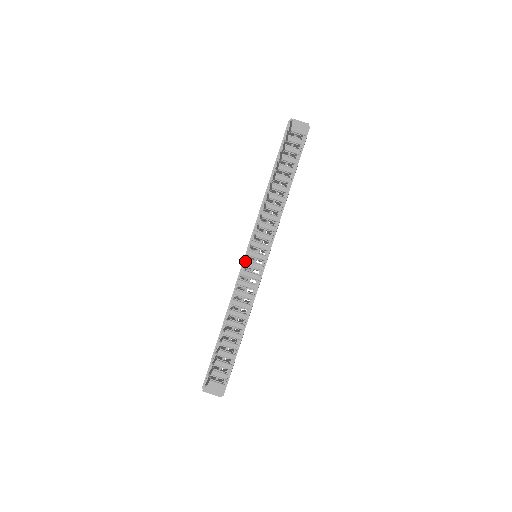
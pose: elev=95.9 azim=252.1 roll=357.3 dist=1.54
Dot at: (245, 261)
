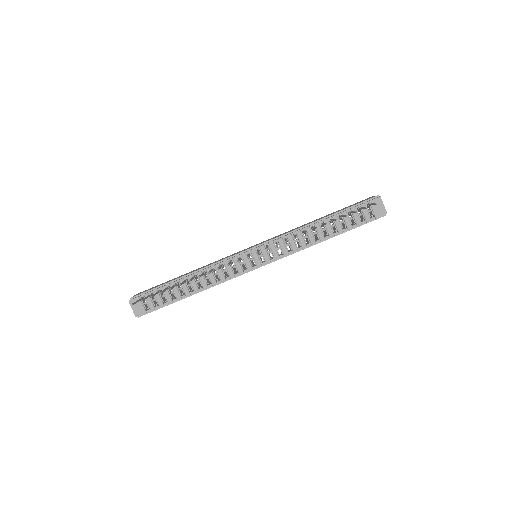
Dot at: (245, 253)
